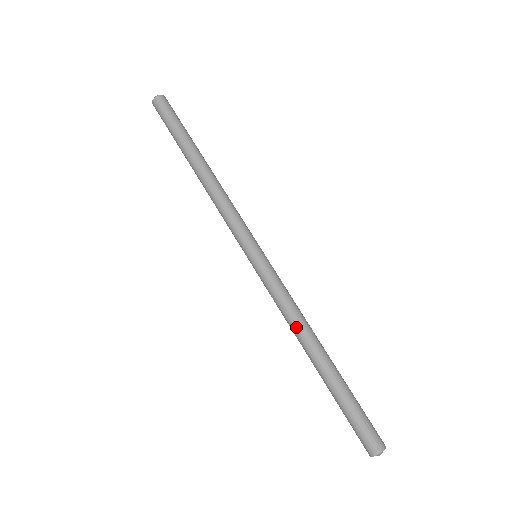
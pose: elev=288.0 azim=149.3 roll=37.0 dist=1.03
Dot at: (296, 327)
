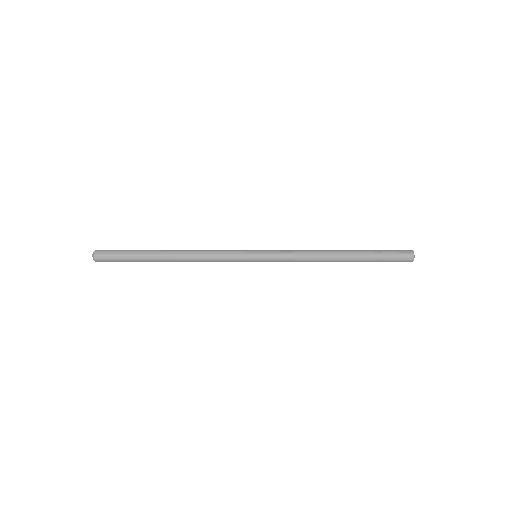
Dot at: (317, 261)
